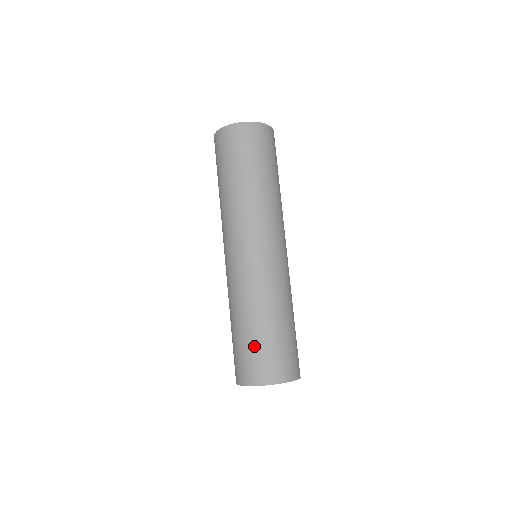
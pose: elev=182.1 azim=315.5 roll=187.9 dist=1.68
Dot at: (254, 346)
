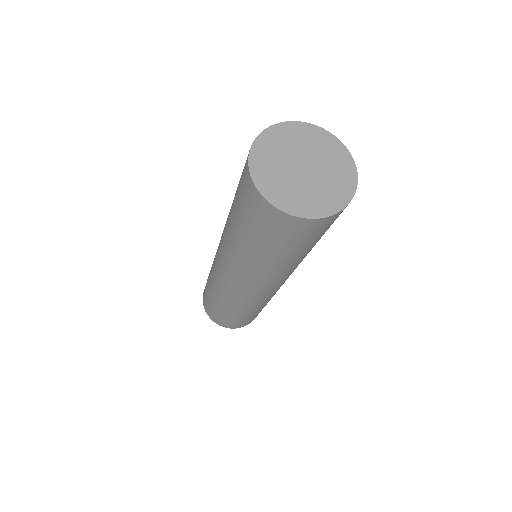
Dot at: (212, 306)
